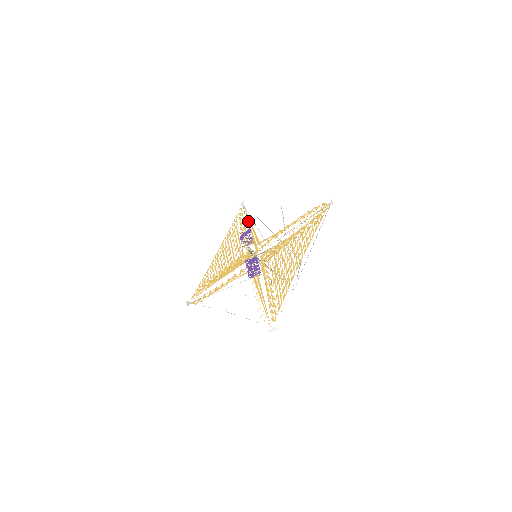
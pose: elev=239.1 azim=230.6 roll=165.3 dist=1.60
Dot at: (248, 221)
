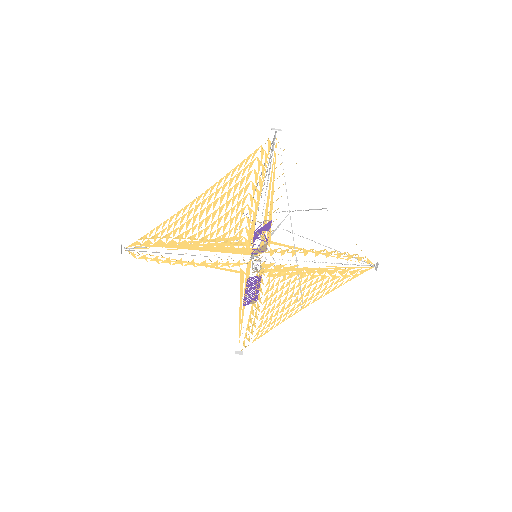
Dot at: (270, 185)
